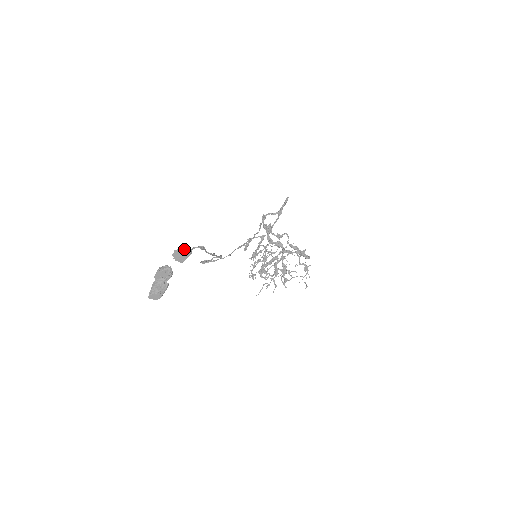
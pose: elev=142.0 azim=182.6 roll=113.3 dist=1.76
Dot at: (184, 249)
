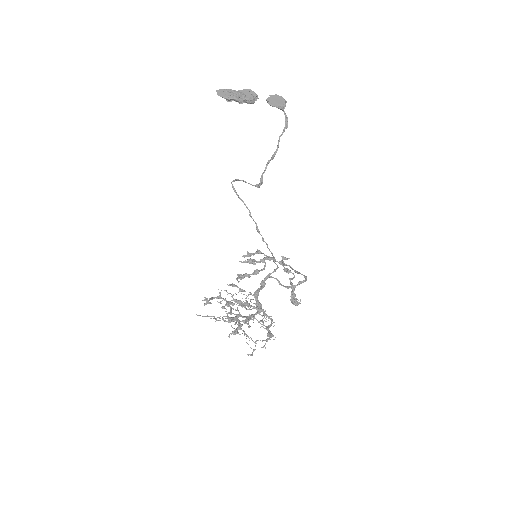
Dot at: (284, 100)
